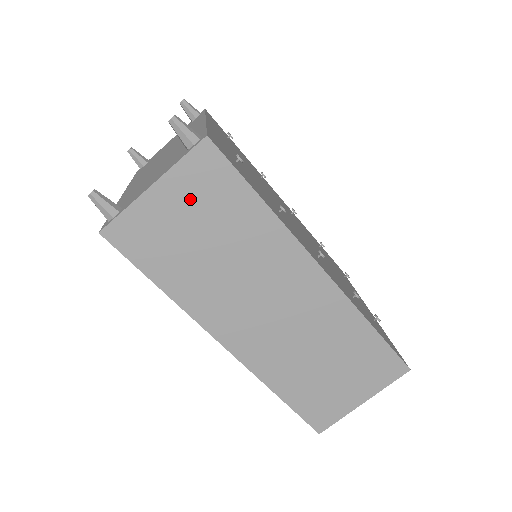
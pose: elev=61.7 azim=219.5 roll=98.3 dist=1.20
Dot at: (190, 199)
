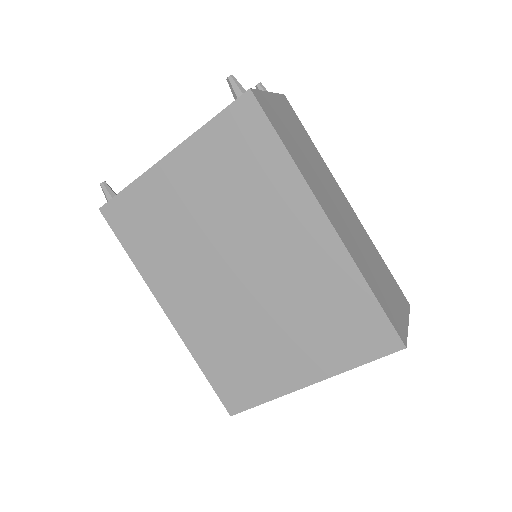
Dot at: (286, 114)
